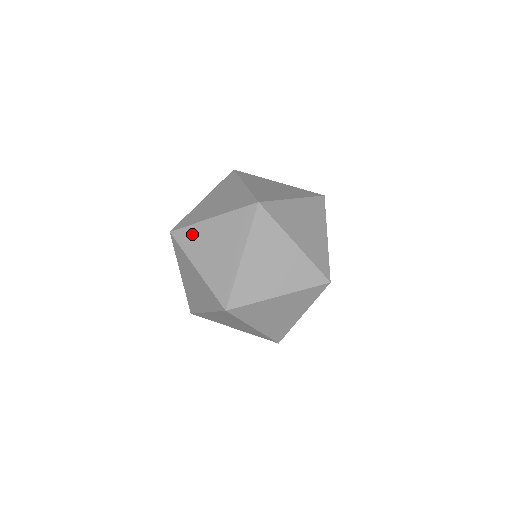
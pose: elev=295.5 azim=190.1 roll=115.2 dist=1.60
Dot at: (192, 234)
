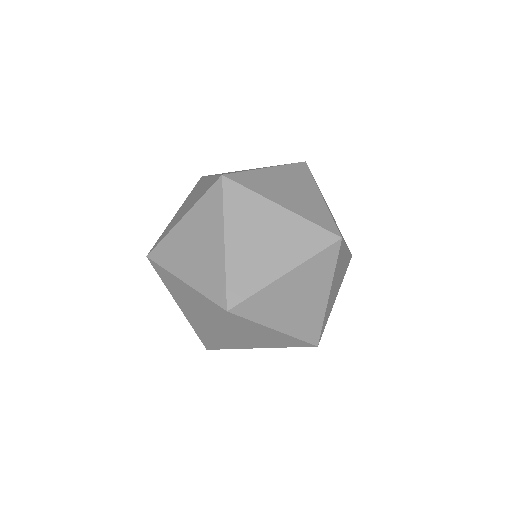
Dot at: (168, 246)
